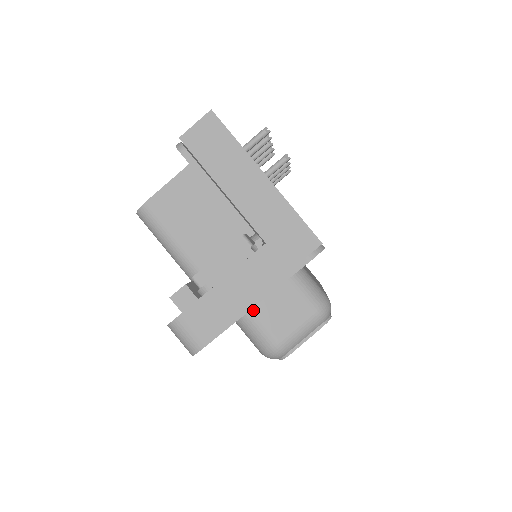
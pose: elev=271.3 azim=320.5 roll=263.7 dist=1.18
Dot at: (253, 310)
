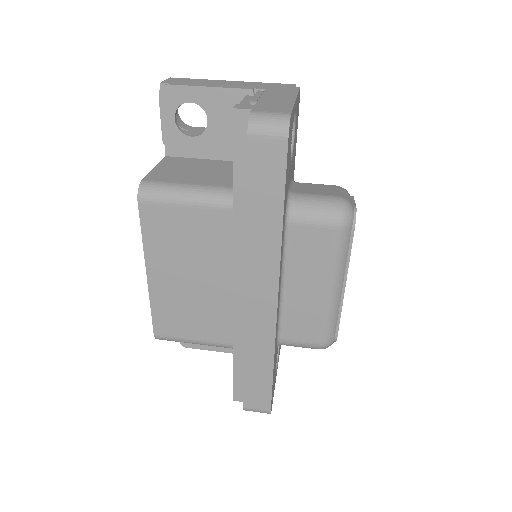
Dot at: (296, 192)
